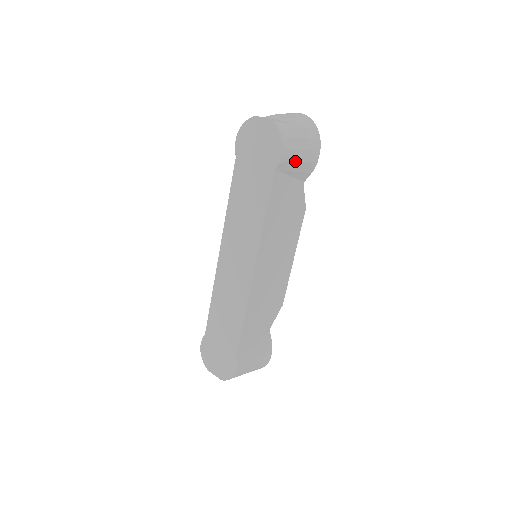
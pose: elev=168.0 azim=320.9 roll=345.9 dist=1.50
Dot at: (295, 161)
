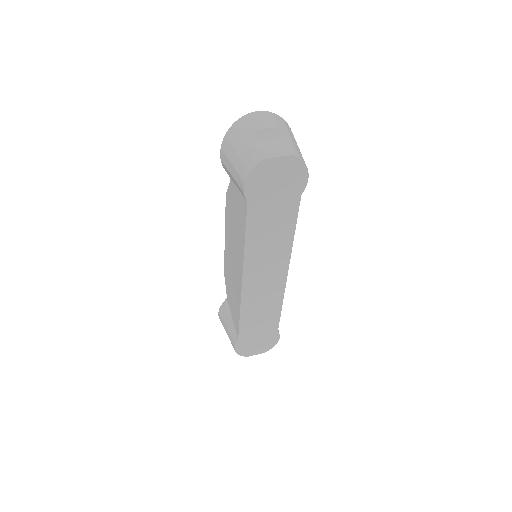
Dot at: occluded
